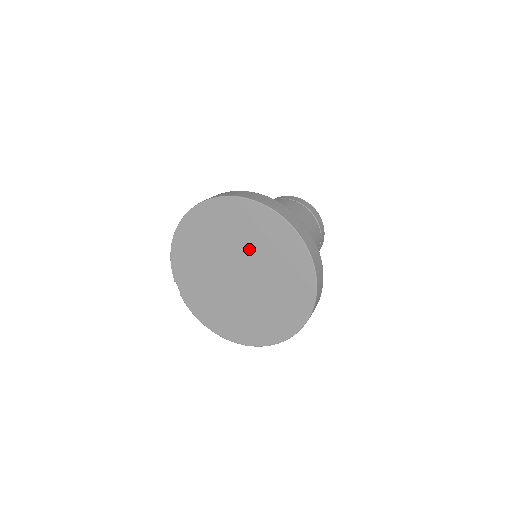
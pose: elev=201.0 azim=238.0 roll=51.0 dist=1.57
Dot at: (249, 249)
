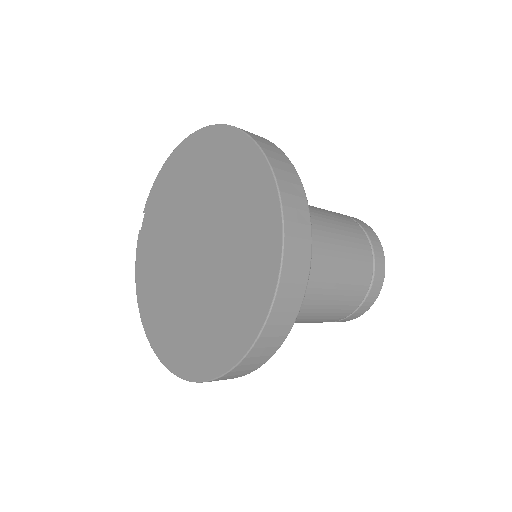
Dot at: (222, 223)
